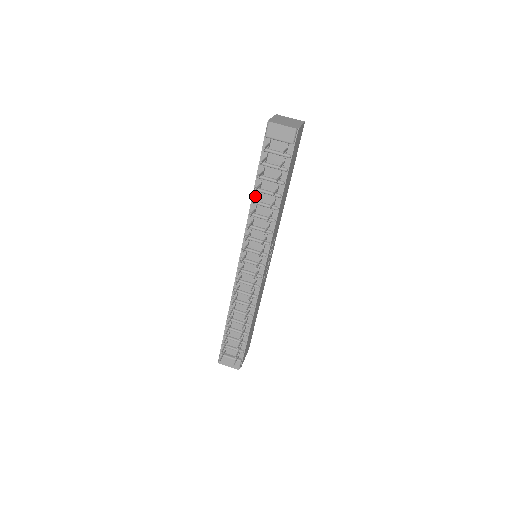
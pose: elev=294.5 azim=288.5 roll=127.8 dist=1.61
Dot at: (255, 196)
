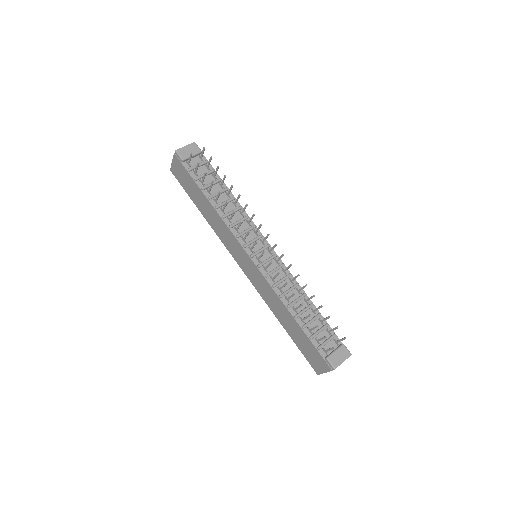
Dot at: (213, 204)
